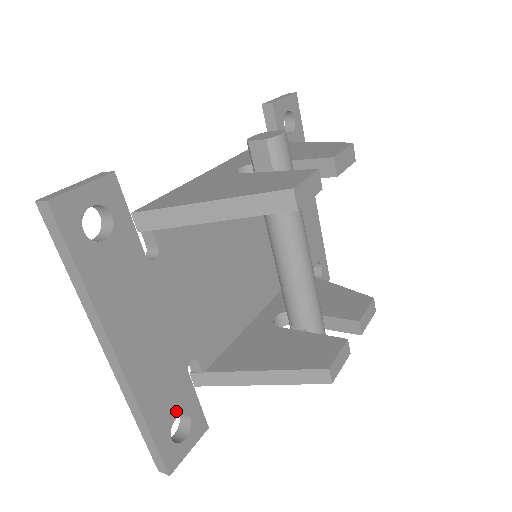
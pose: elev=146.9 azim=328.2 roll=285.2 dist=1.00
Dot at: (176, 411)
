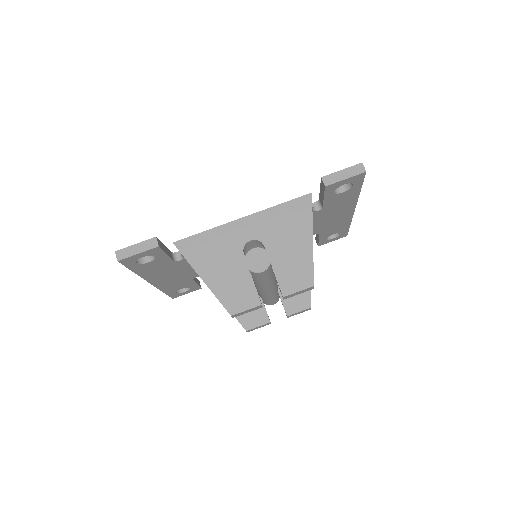
Dot at: (181, 288)
